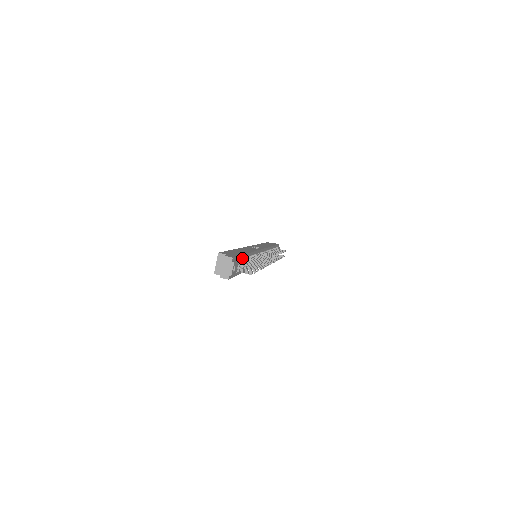
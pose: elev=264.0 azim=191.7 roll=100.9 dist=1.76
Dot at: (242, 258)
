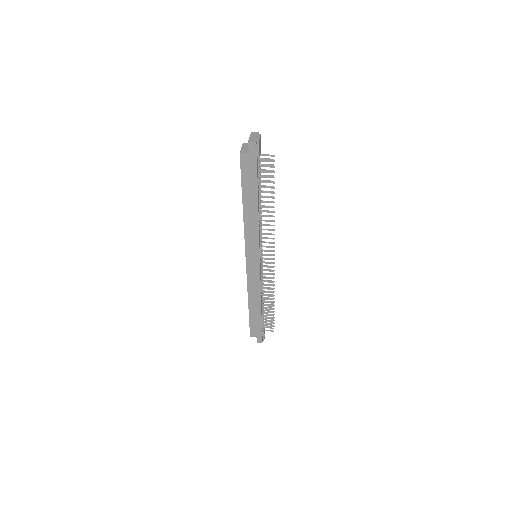
Dot at: occluded
